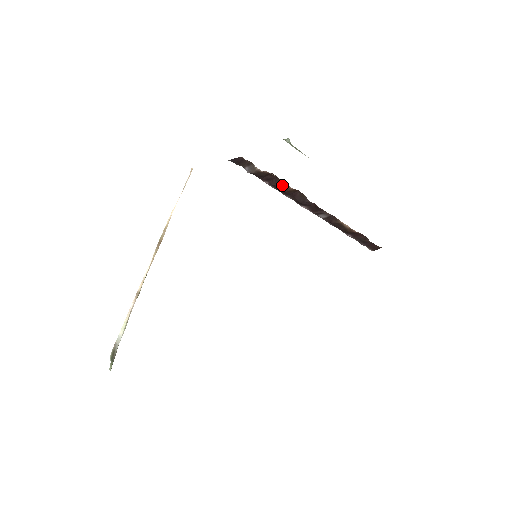
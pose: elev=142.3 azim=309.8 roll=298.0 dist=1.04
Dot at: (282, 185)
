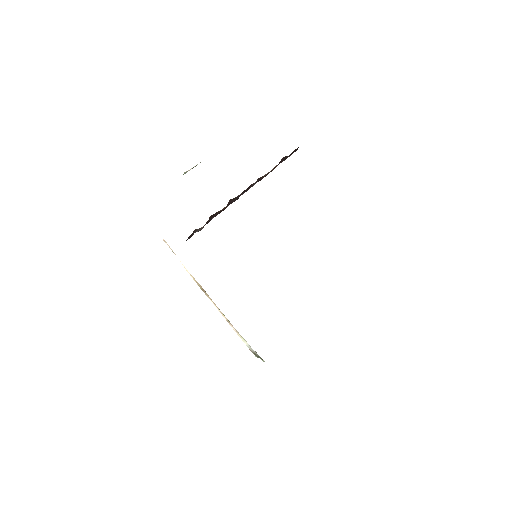
Dot at: (220, 211)
